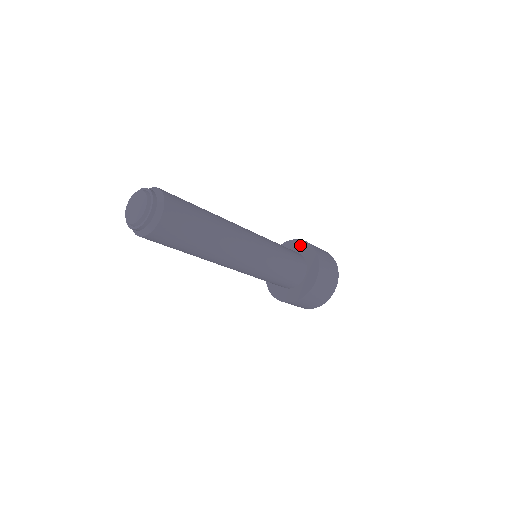
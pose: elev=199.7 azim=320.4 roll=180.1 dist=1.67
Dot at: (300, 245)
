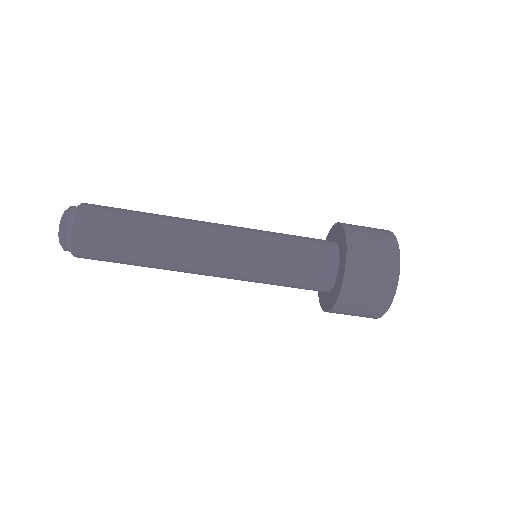
Dot at: (328, 239)
